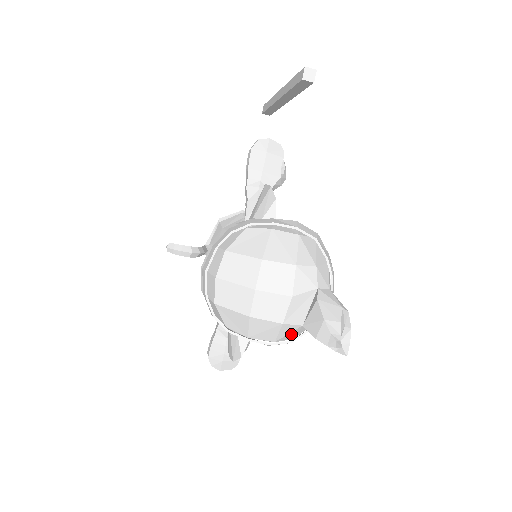
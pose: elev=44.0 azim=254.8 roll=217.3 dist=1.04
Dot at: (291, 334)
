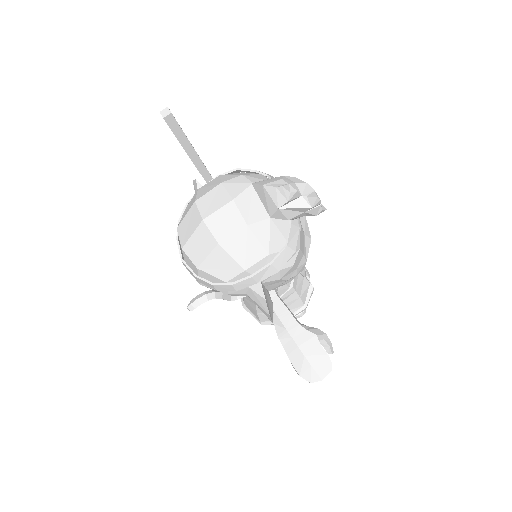
Dot at: (275, 237)
